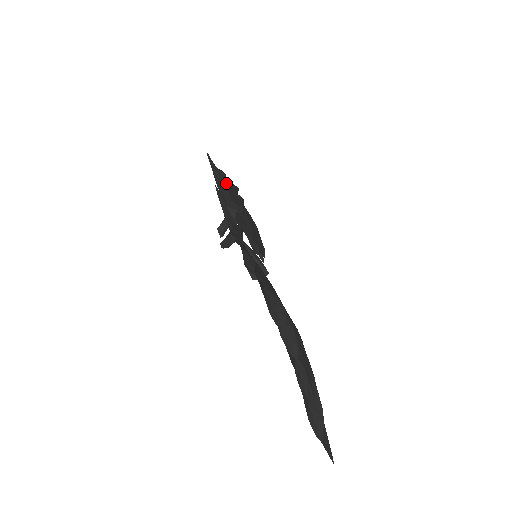
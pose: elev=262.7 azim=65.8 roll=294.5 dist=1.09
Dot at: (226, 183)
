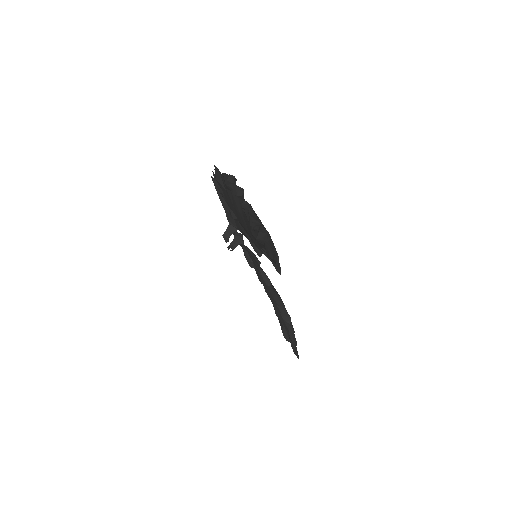
Dot at: occluded
